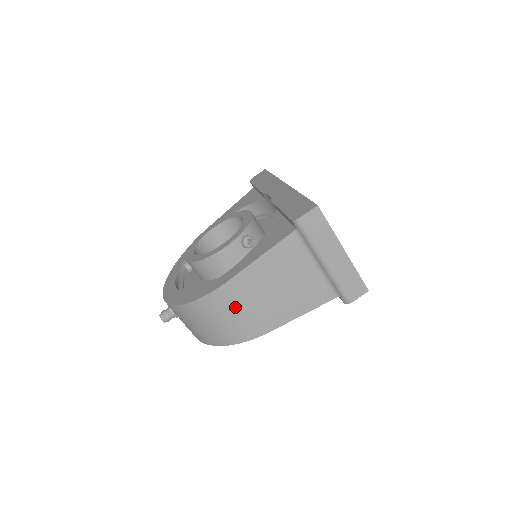
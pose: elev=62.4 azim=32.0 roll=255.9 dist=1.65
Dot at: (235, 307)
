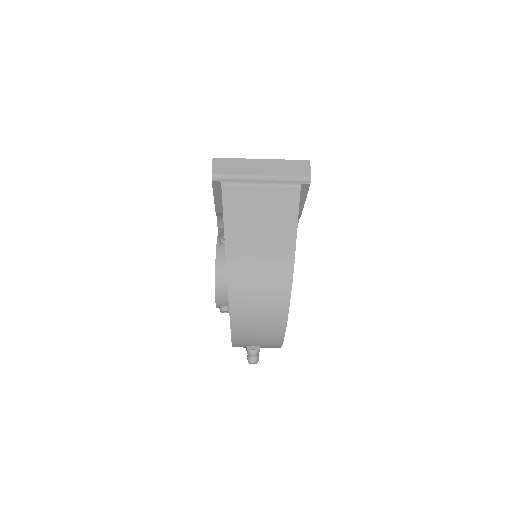
Dot at: (252, 265)
